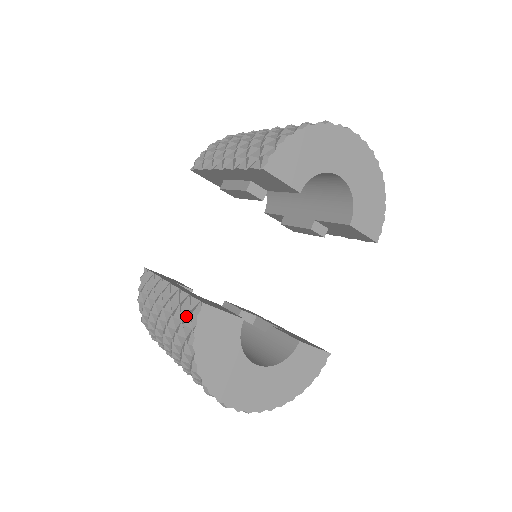
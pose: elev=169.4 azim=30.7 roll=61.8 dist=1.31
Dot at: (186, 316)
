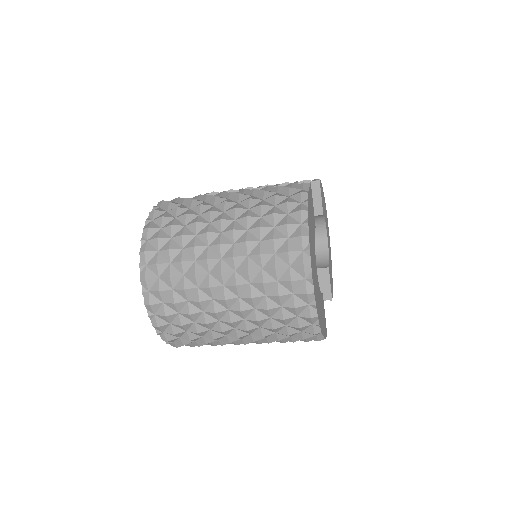
Dot at: occluded
